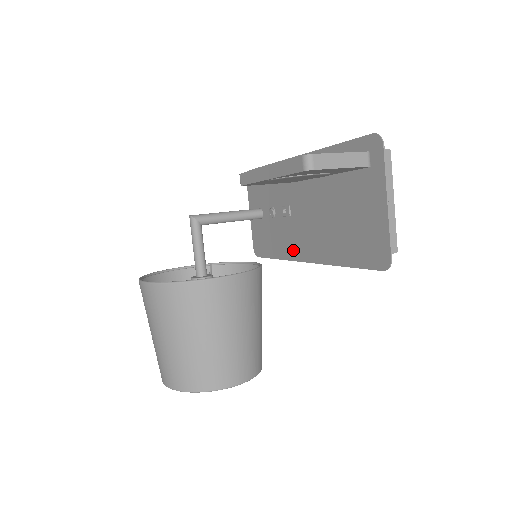
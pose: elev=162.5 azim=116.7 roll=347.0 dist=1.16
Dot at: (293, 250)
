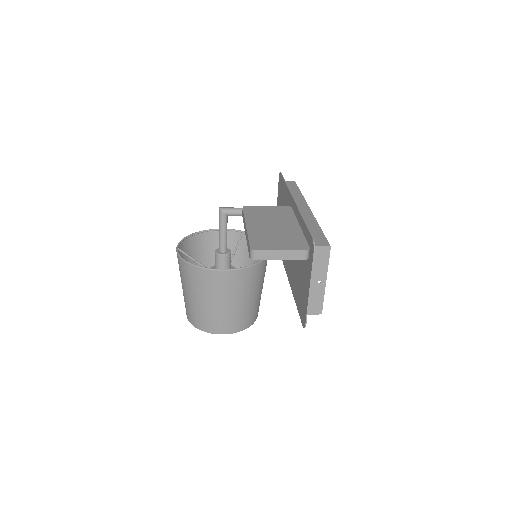
Dot at: occluded
